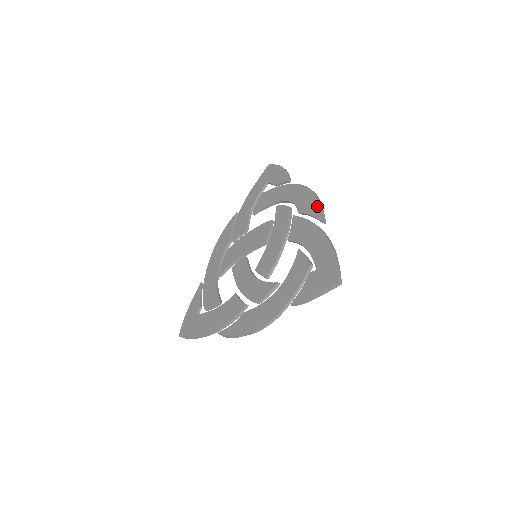
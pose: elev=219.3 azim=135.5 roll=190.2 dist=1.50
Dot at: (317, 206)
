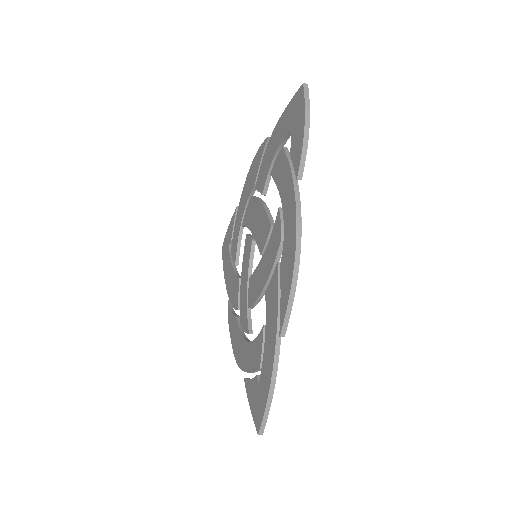
Dot at: (286, 298)
